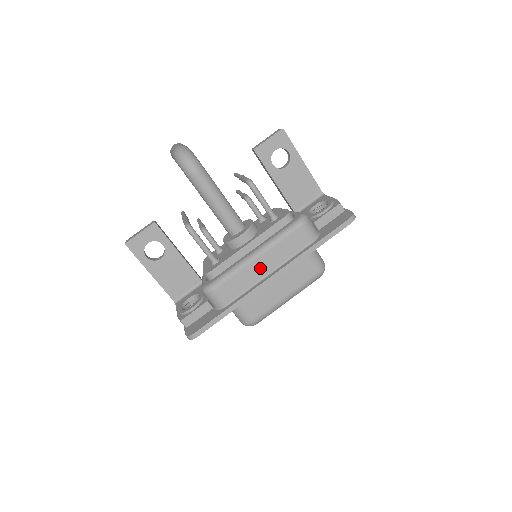
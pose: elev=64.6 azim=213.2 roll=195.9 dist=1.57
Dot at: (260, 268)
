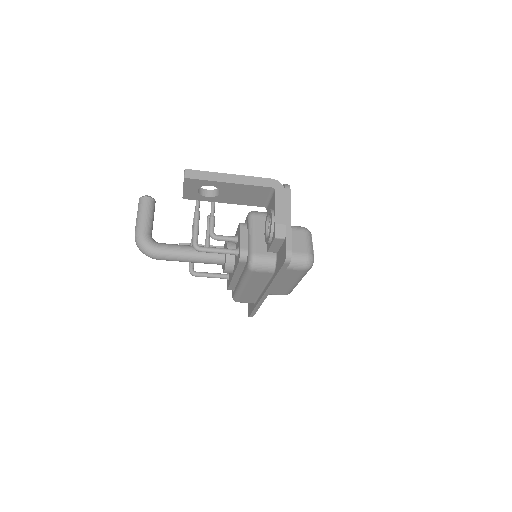
Dot at: (253, 290)
